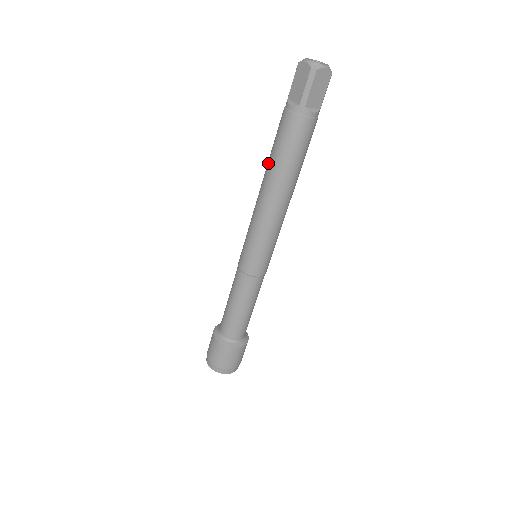
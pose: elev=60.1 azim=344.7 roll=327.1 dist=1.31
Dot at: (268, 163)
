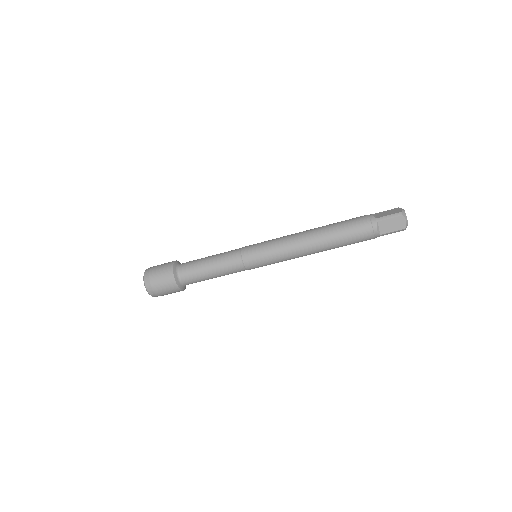
Dot at: (331, 237)
